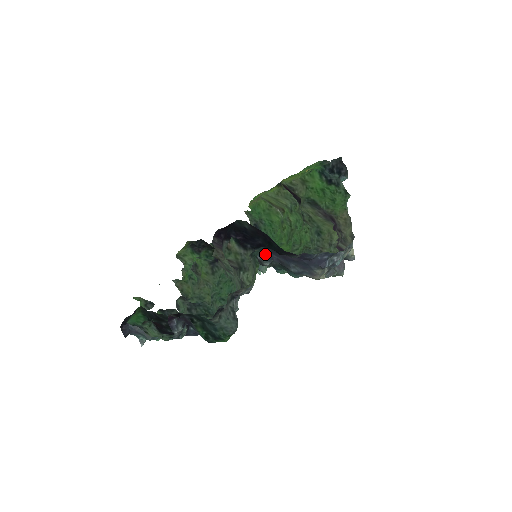
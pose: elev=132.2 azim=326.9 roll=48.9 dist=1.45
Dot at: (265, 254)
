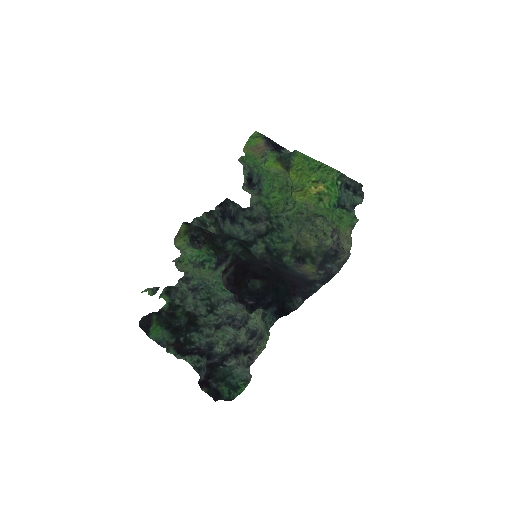
Dot at: occluded
